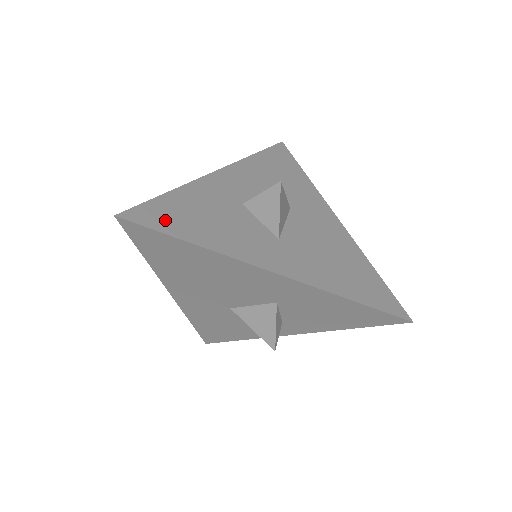
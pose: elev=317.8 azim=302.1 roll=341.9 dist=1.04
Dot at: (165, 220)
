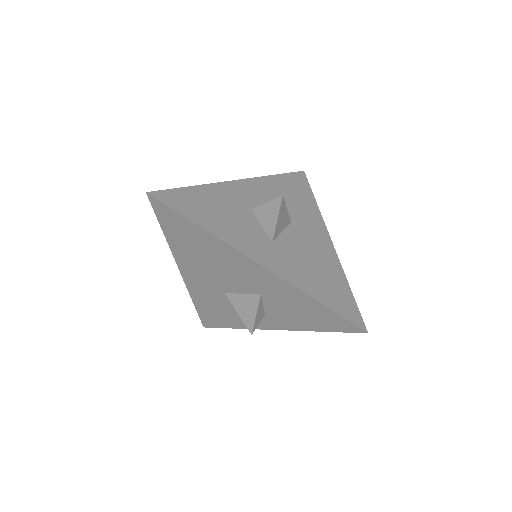
Dot at: (184, 205)
